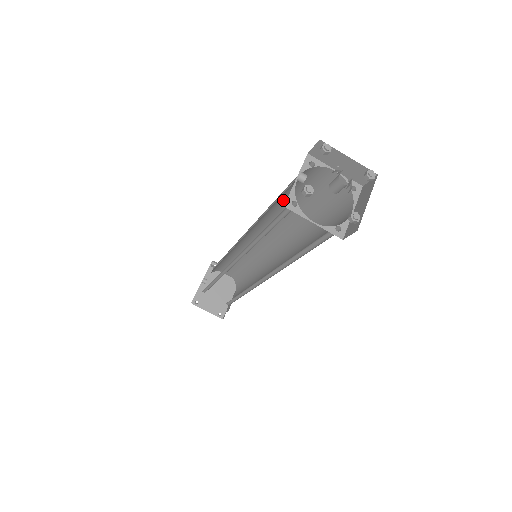
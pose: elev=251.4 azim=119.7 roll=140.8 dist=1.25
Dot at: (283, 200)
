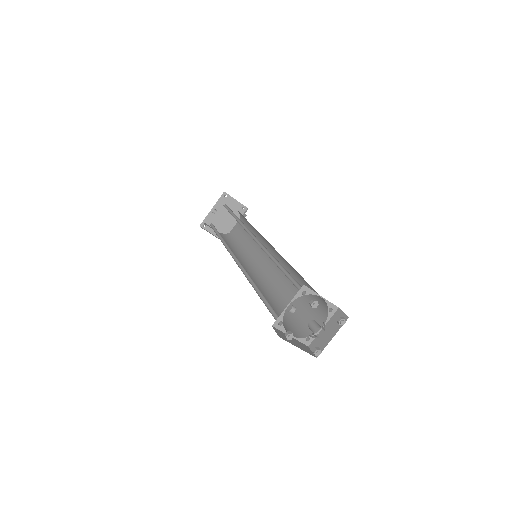
Dot at: (282, 268)
